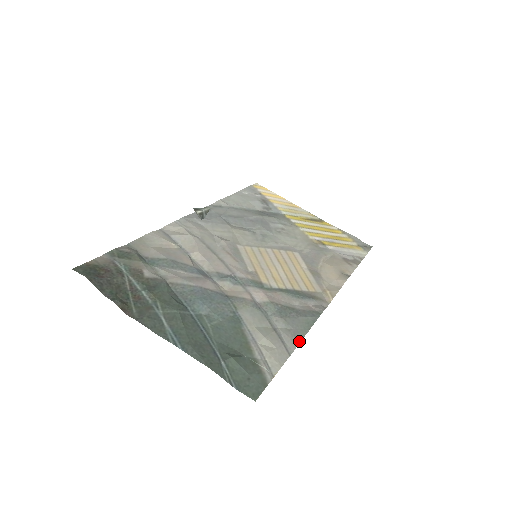
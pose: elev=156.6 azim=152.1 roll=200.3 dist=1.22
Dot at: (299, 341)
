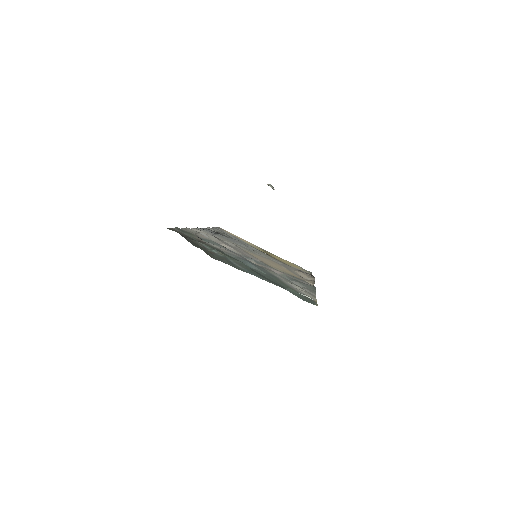
Dot at: (315, 293)
